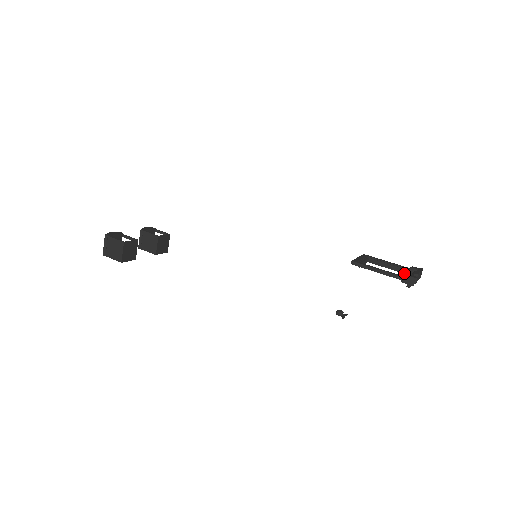
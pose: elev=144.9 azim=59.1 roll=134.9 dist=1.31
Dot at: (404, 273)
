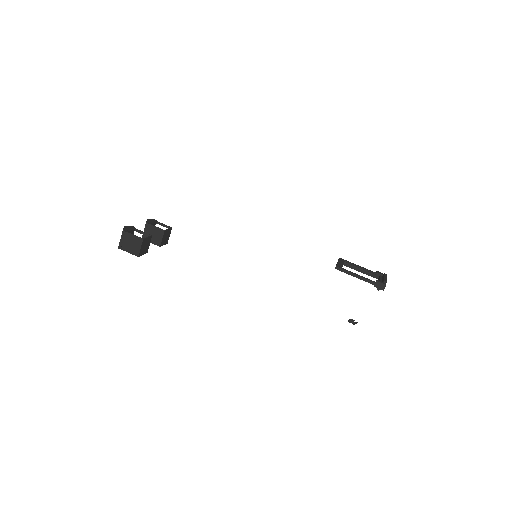
Dot at: (371, 276)
